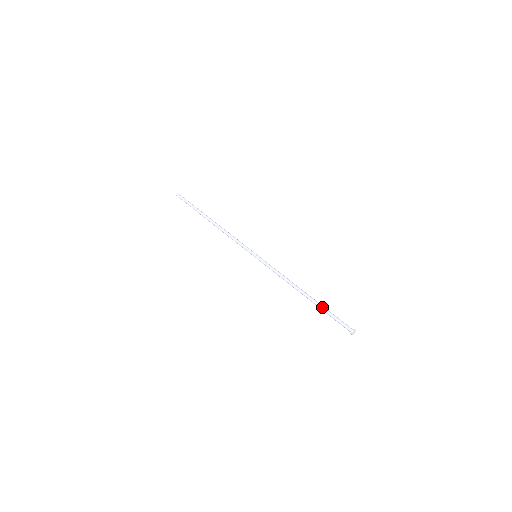
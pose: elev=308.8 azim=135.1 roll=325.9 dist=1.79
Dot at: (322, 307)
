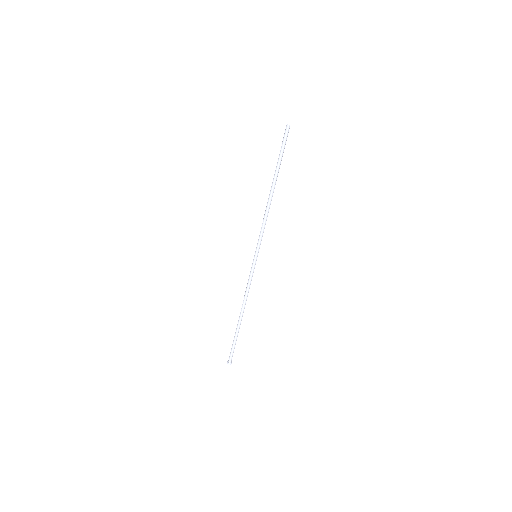
Dot at: (237, 334)
